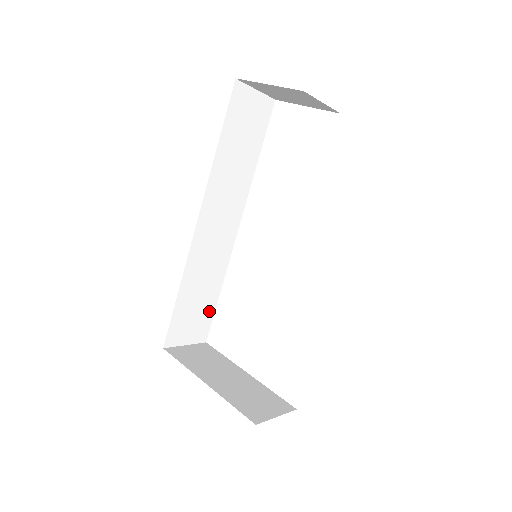
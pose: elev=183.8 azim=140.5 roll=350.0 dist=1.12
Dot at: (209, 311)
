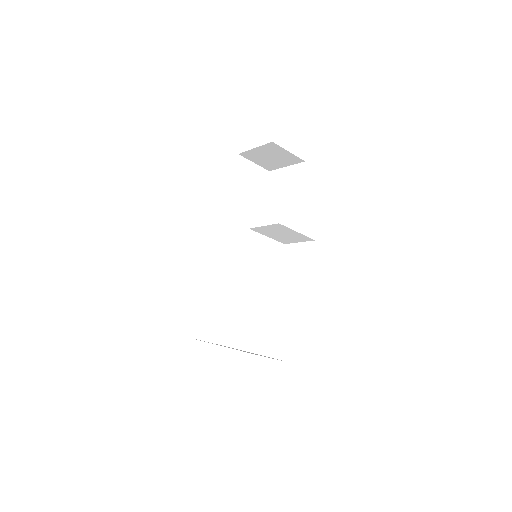
Dot at: (230, 319)
